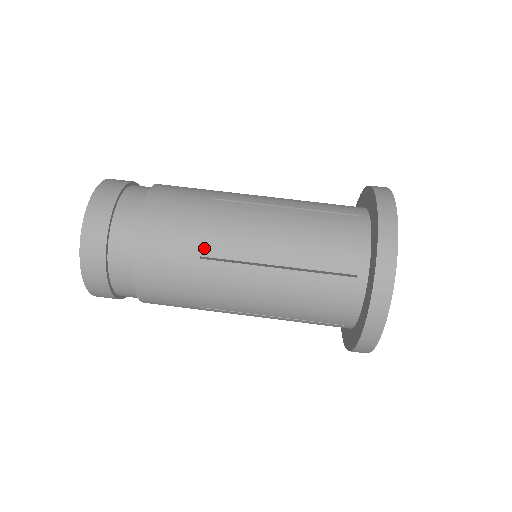
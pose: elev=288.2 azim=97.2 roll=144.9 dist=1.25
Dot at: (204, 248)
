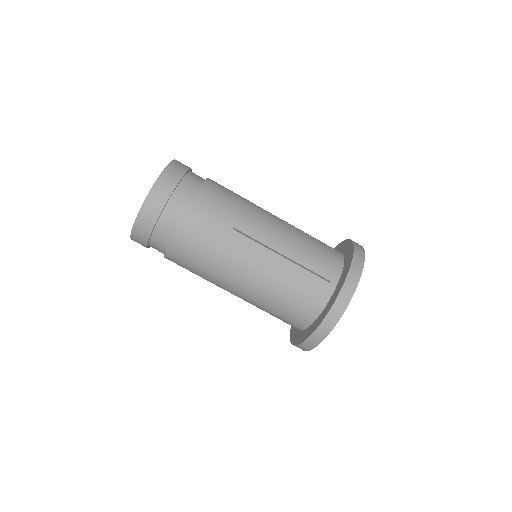
Dot at: (215, 266)
